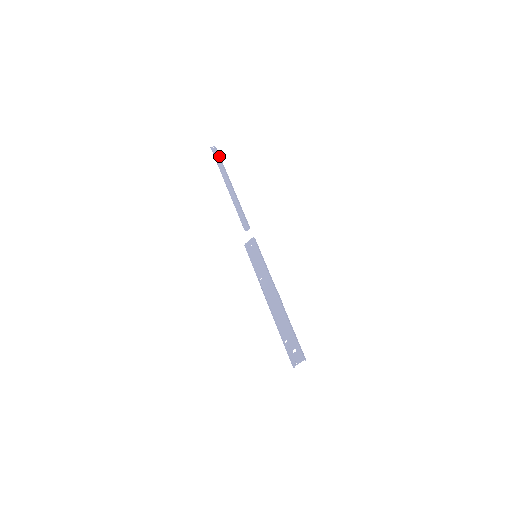
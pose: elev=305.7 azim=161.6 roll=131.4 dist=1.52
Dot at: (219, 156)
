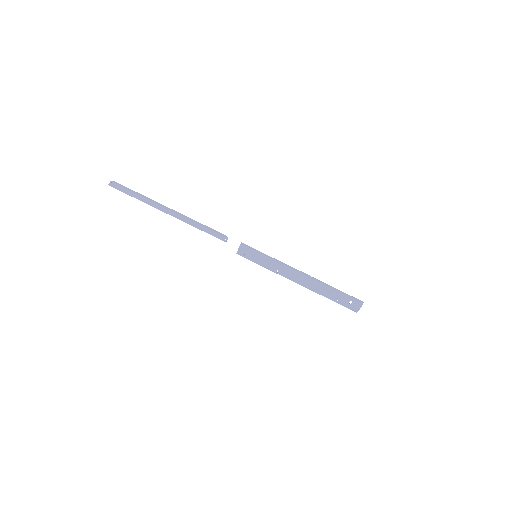
Dot at: (126, 188)
